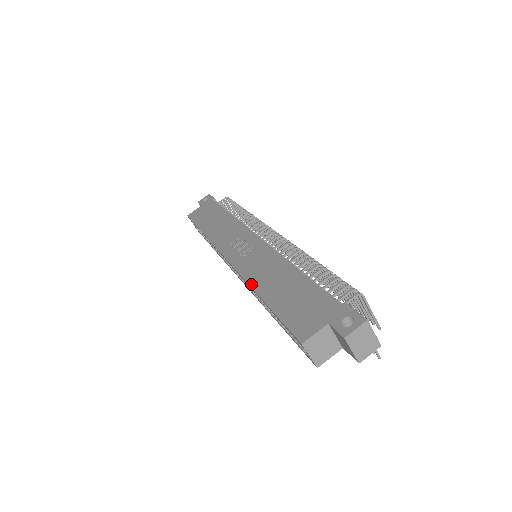
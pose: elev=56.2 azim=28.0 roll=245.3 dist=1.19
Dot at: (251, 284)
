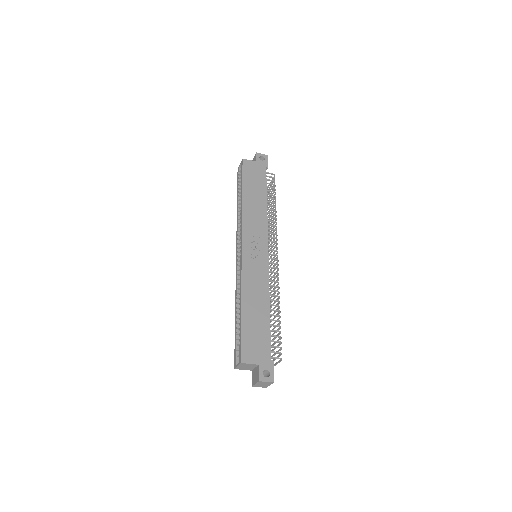
Dot at: (243, 289)
